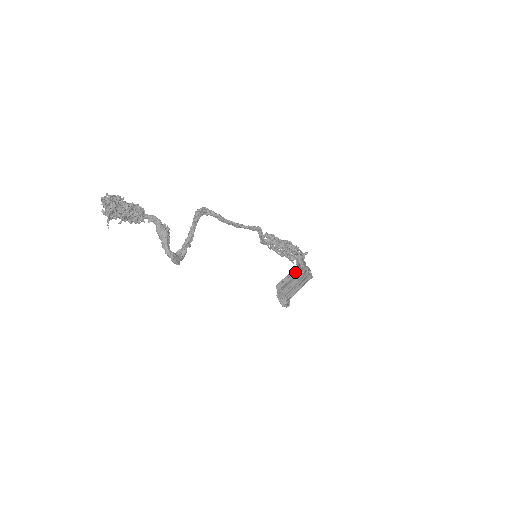
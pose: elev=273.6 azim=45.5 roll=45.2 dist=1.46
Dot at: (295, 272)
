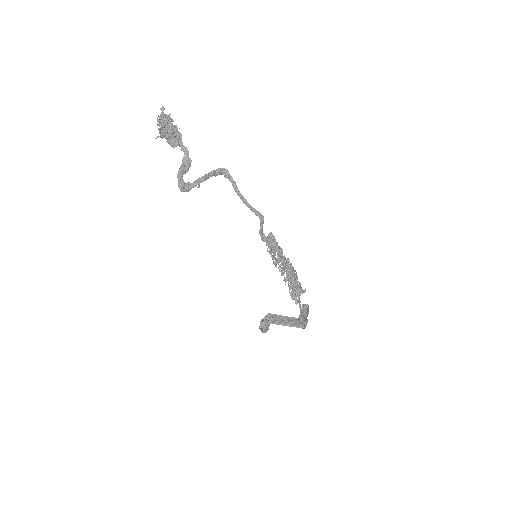
Dot at: (293, 318)
